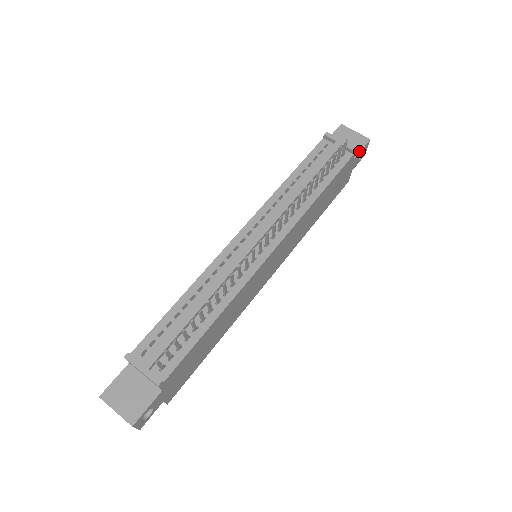
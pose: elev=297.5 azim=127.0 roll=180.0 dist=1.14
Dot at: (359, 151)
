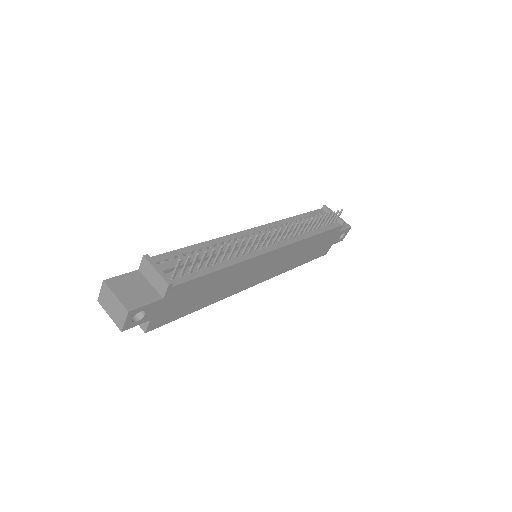
Dot at: (343, 229)
